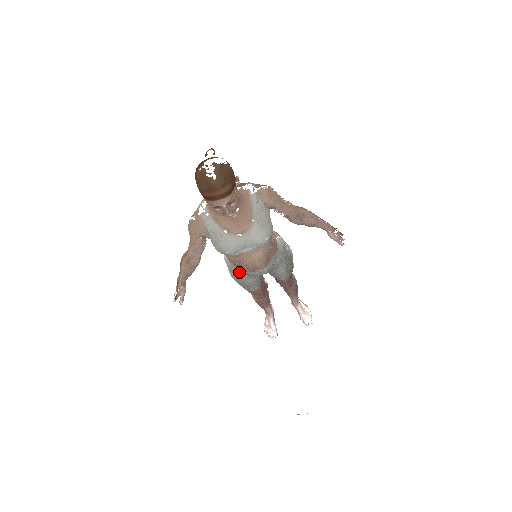
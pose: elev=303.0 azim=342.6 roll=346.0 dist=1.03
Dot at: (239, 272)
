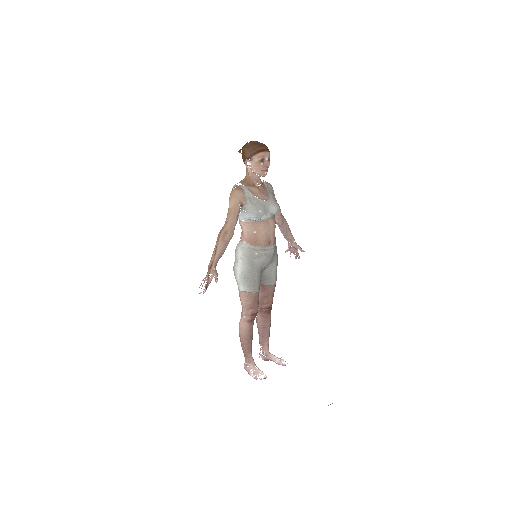
Dot at: (254, 255)
